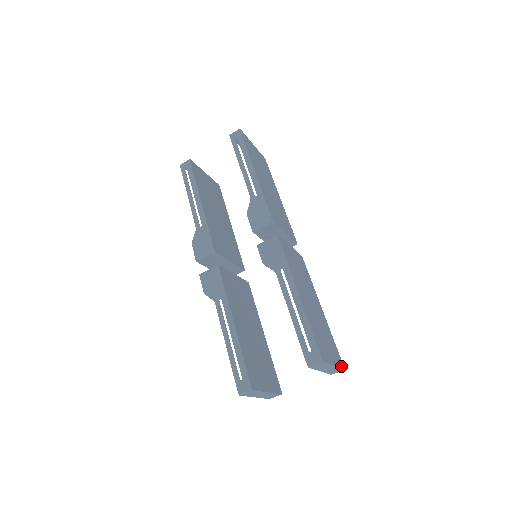
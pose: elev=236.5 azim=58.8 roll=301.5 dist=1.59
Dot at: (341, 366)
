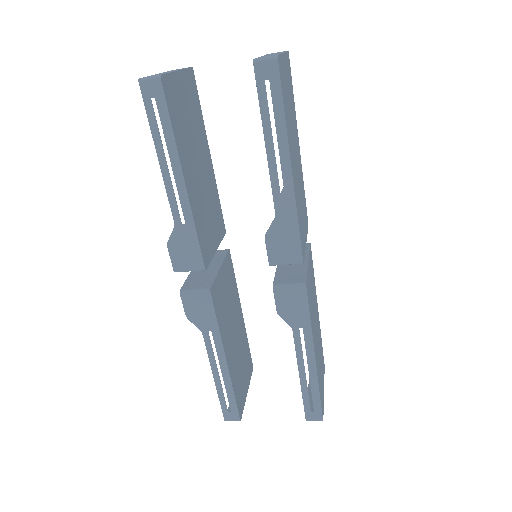
Dot at: (324, 371)
